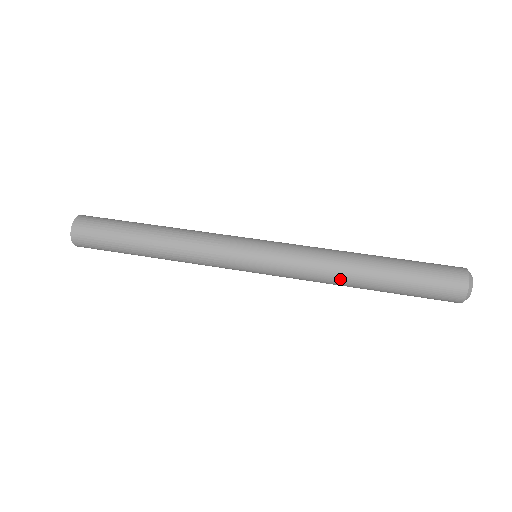
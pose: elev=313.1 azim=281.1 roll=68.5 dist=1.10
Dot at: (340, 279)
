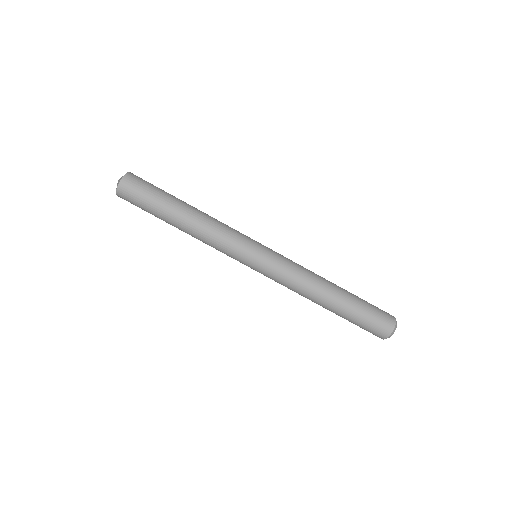
Dot at: (311, 295)
